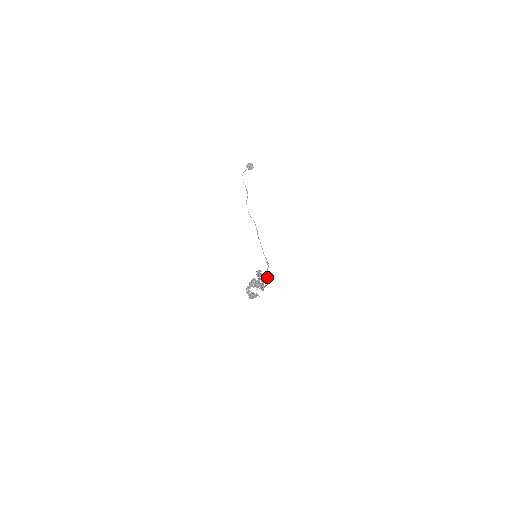
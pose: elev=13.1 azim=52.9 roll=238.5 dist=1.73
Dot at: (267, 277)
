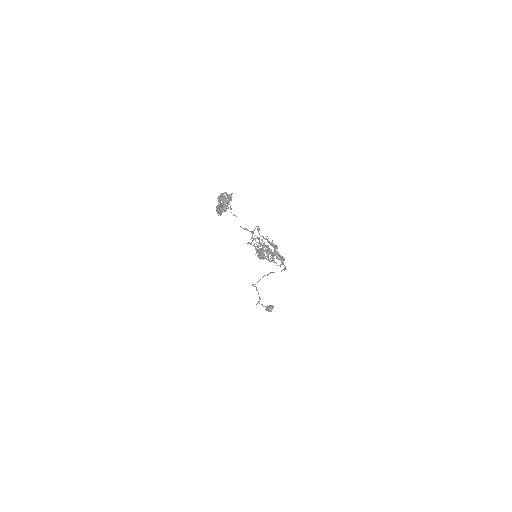
Dot at: (282, 263)
